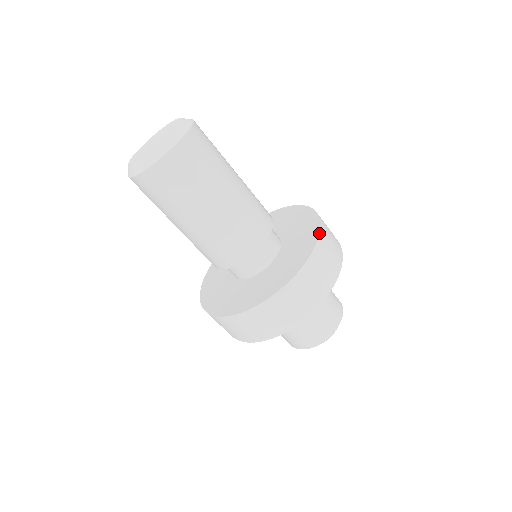
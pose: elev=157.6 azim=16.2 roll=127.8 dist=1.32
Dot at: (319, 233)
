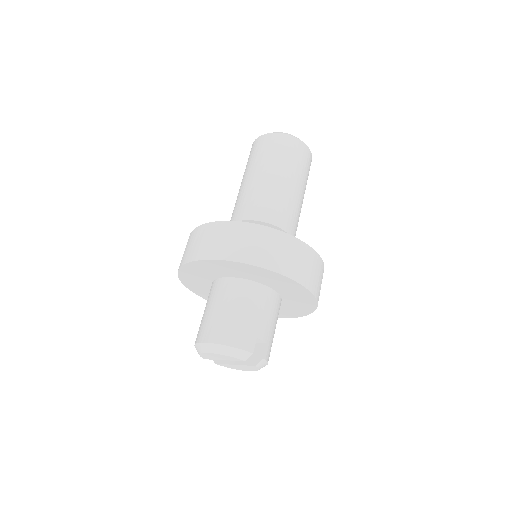
Dot at: occluded
